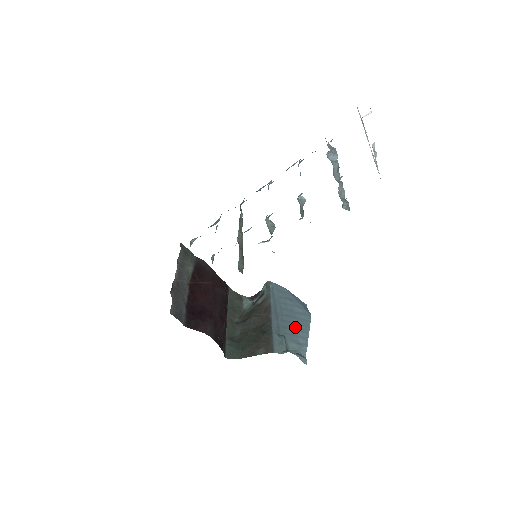
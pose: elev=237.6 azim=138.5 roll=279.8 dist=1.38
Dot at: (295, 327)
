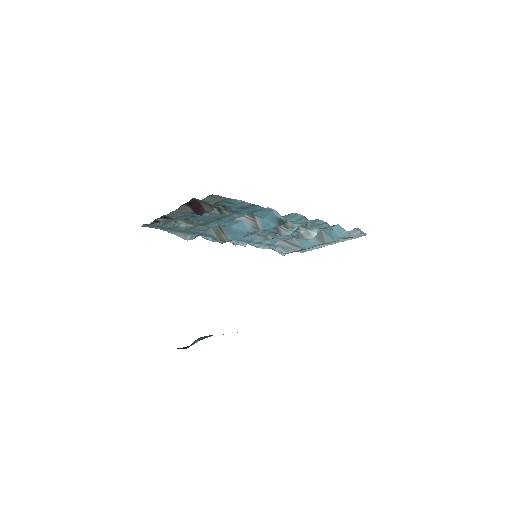
Dot at: occluded
